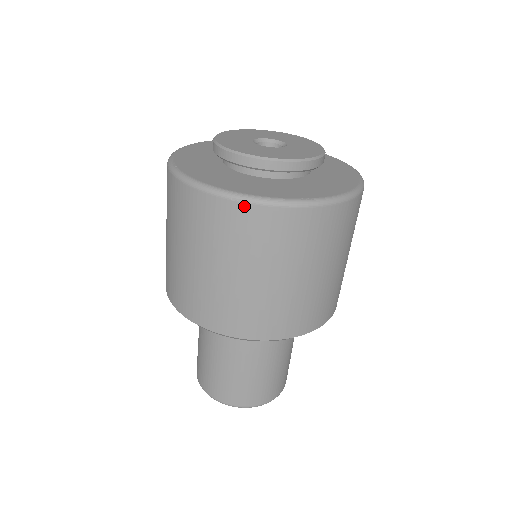
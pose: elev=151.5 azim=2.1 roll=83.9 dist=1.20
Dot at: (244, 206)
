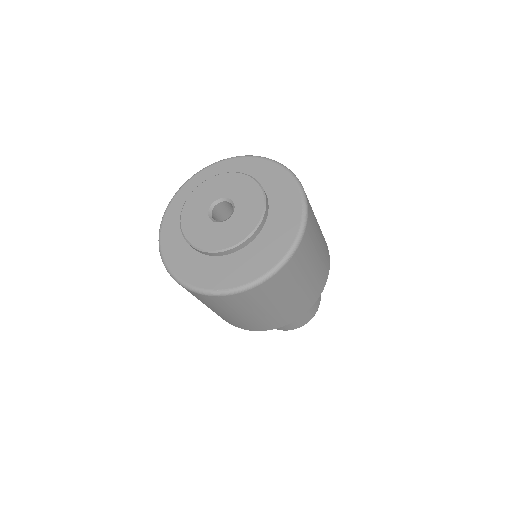
Dot at: (295, 255)
